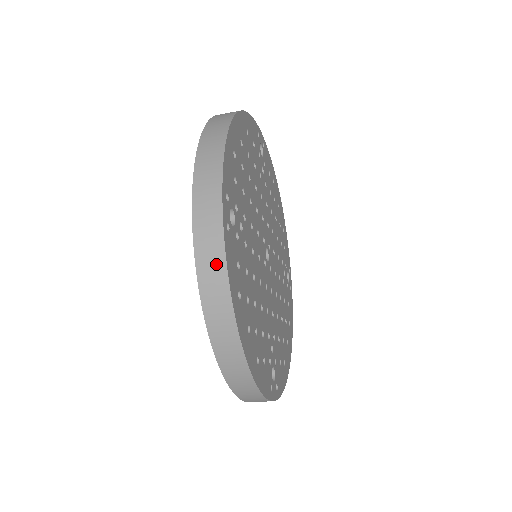
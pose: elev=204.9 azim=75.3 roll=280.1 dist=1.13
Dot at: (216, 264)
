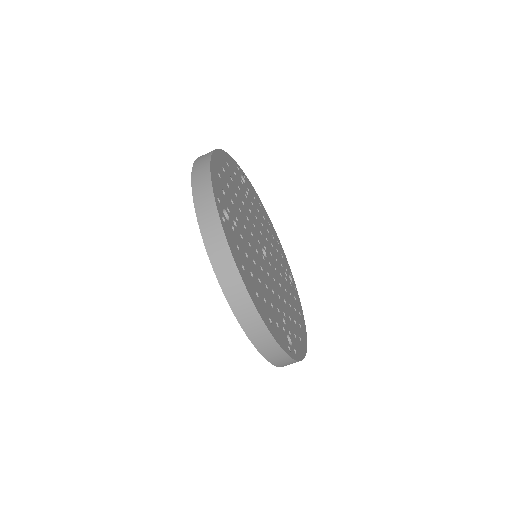
Dot at: (220, 244)
